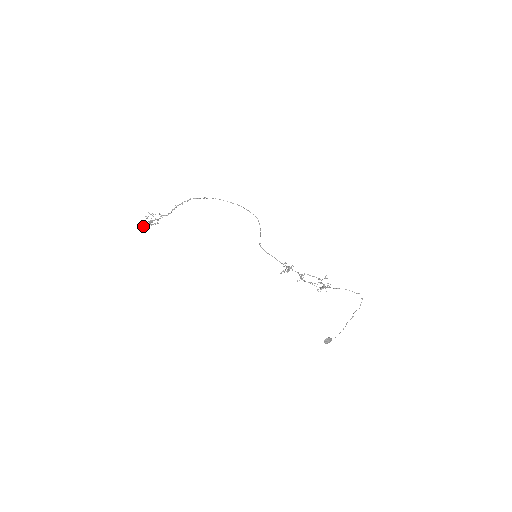
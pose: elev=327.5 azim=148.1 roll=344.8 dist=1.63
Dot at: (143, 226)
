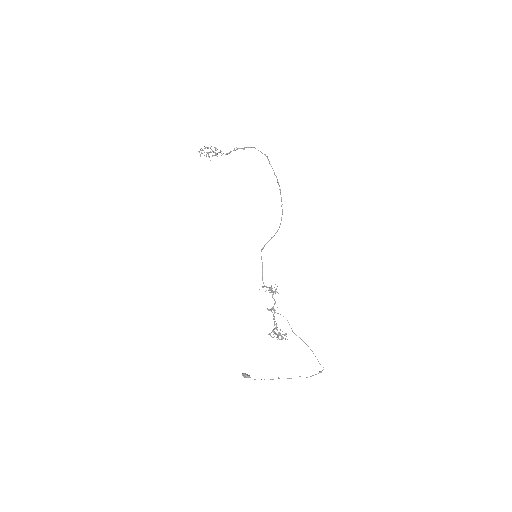
Dot at: (200, 154)
